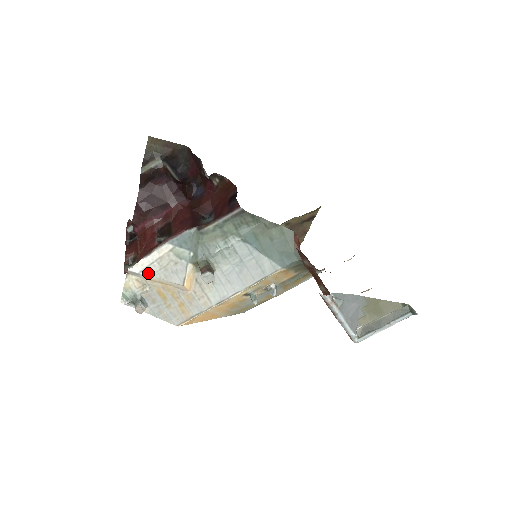
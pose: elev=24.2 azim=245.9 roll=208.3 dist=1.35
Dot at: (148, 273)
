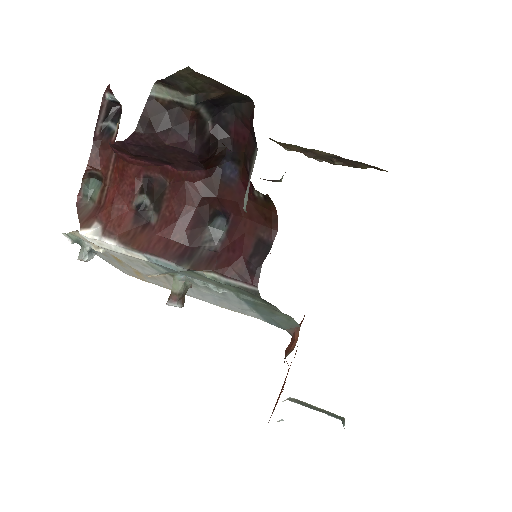
Dot at: (106, 249)
